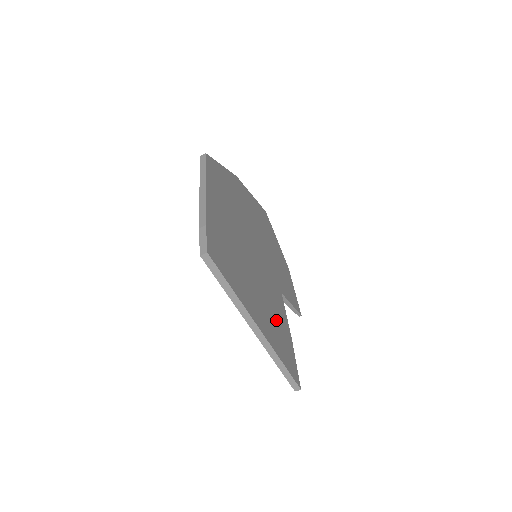
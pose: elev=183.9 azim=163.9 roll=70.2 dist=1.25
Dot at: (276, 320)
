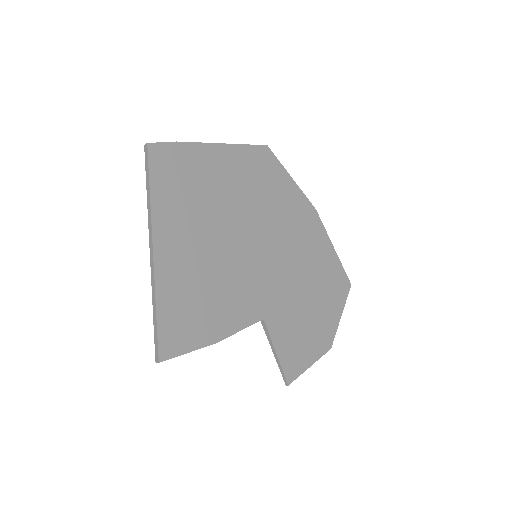
Dot at: (205, 296)
